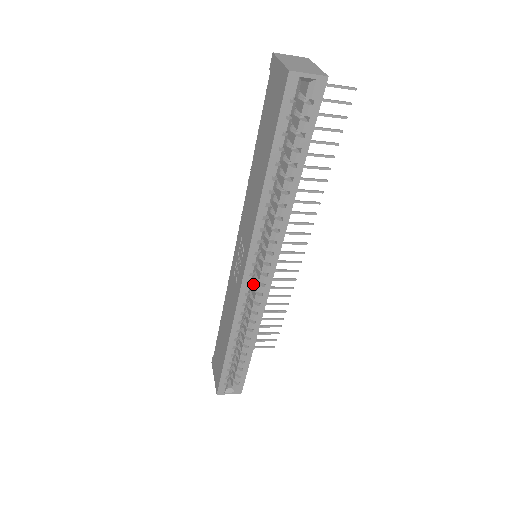
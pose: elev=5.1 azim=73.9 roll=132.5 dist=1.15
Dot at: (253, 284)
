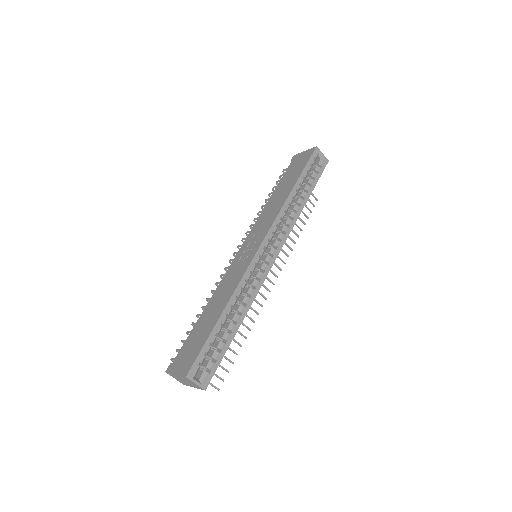
Dot at: occluded
